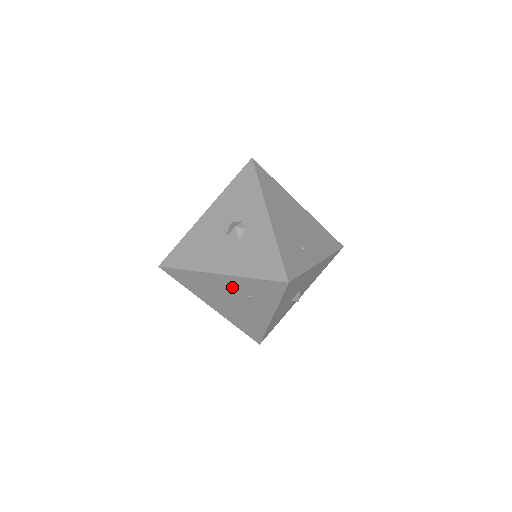
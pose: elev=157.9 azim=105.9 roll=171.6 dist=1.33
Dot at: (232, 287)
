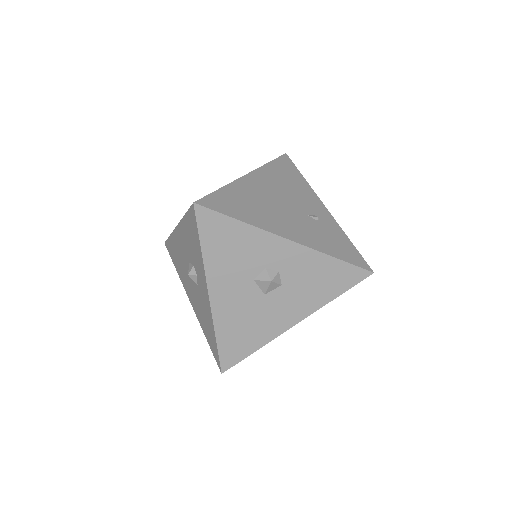
Dot at: occluded
